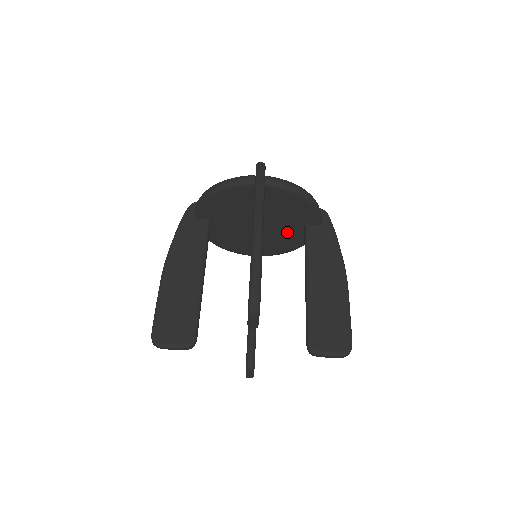
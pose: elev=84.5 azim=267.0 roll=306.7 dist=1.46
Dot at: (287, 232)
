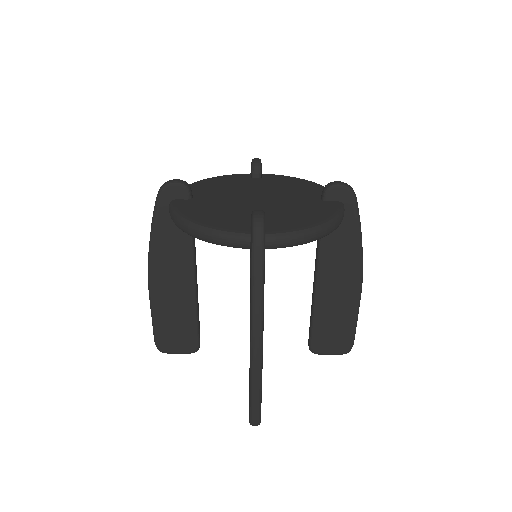
Dot at: occluded
